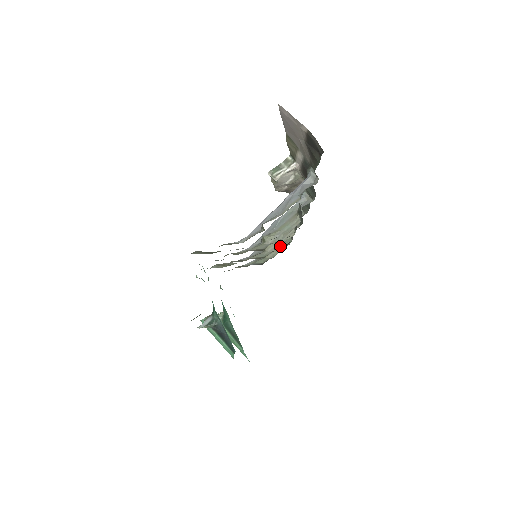
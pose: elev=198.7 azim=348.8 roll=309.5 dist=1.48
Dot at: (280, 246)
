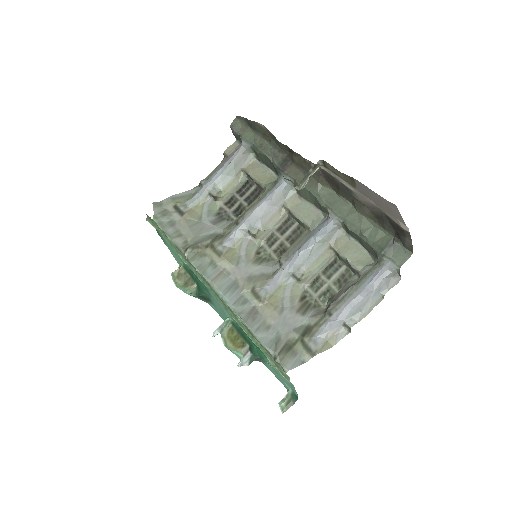
Dot at: (234, 186)
